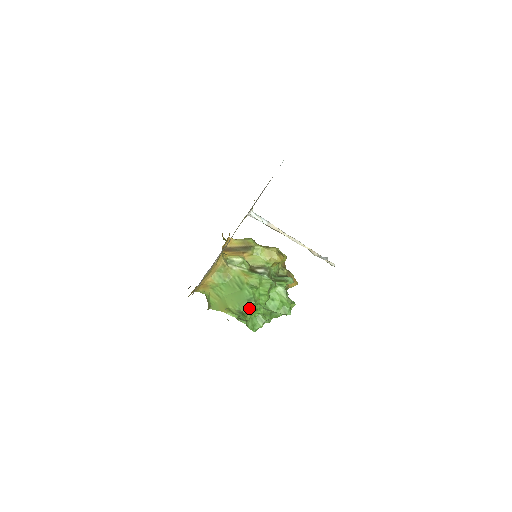
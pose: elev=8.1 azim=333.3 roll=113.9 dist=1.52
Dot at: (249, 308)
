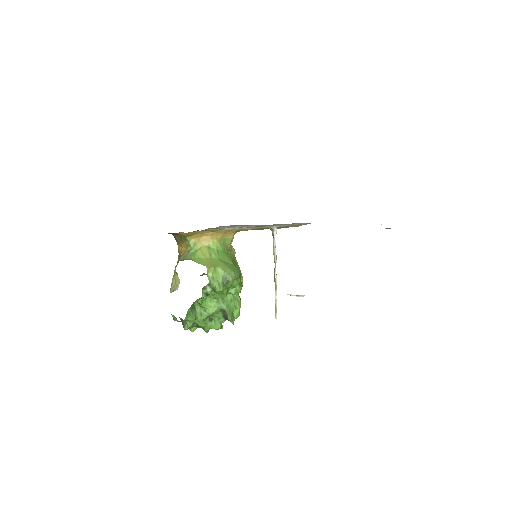
Dot at: (231, 282)
